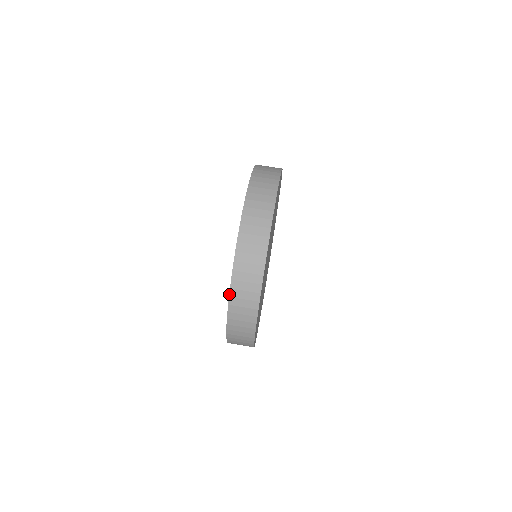
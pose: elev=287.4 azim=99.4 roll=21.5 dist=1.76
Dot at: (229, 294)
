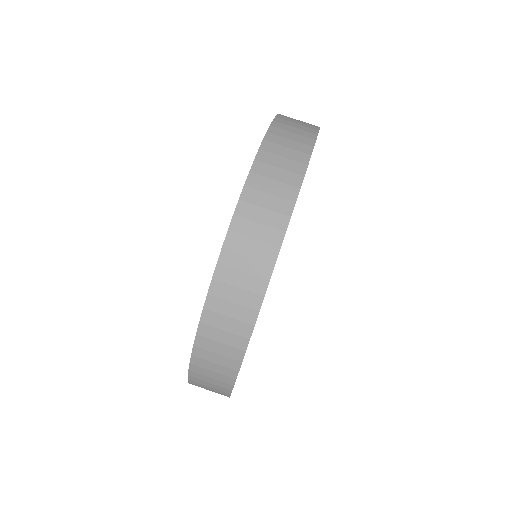
Dot at: occluded
